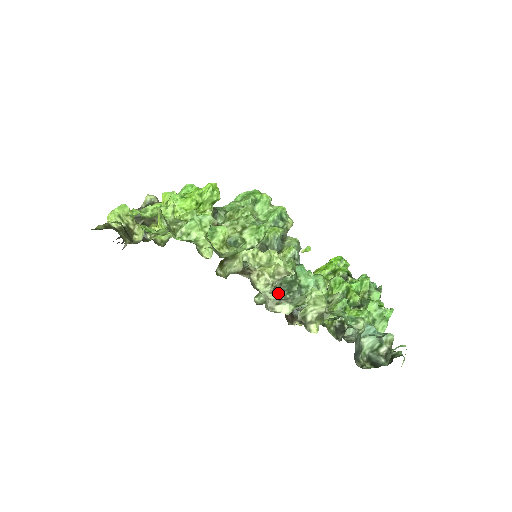
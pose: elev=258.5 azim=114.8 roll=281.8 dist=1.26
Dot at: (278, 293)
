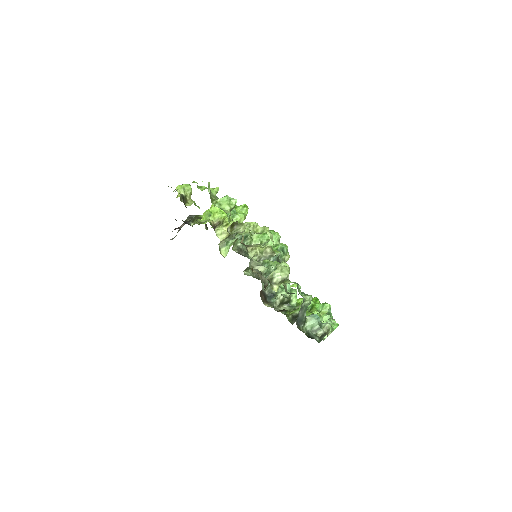
Dot at: occluded
